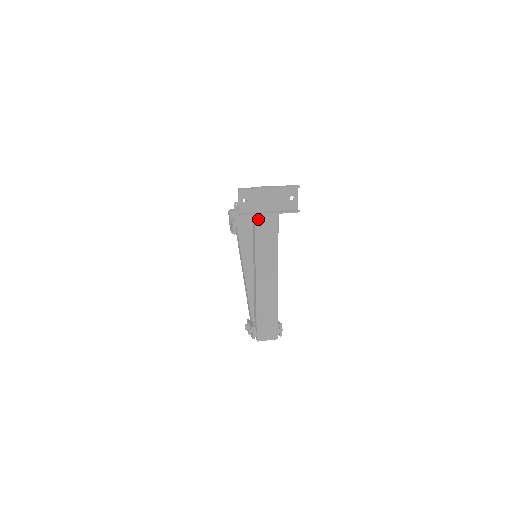
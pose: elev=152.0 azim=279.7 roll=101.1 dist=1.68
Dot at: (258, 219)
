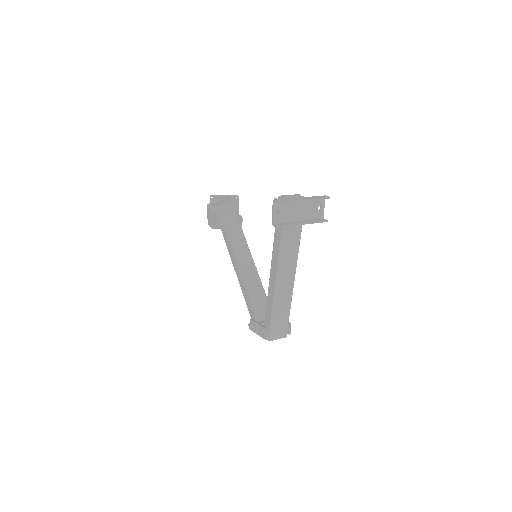
Dot at: (285, 227)
